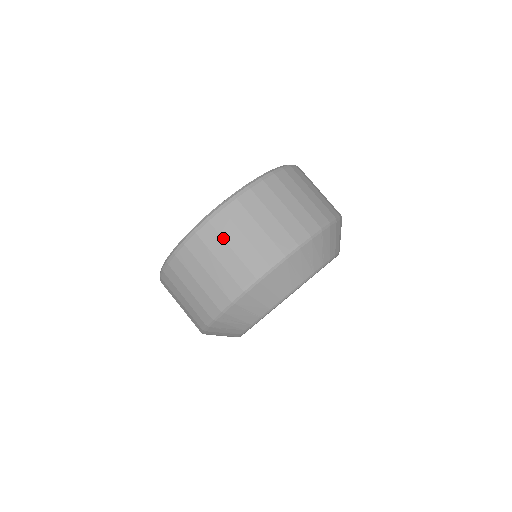
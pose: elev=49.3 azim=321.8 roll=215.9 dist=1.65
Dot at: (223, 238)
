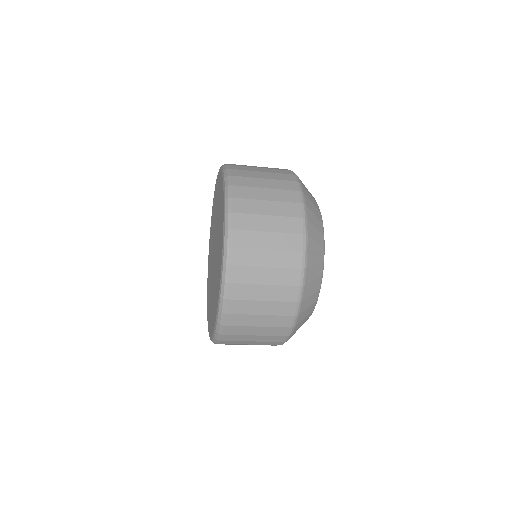
Dot at: (249, 300)
